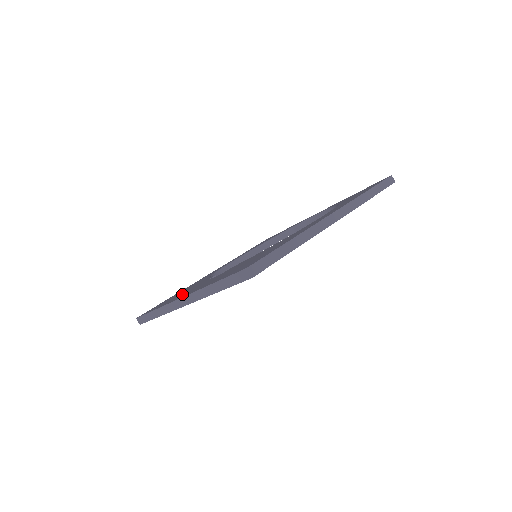
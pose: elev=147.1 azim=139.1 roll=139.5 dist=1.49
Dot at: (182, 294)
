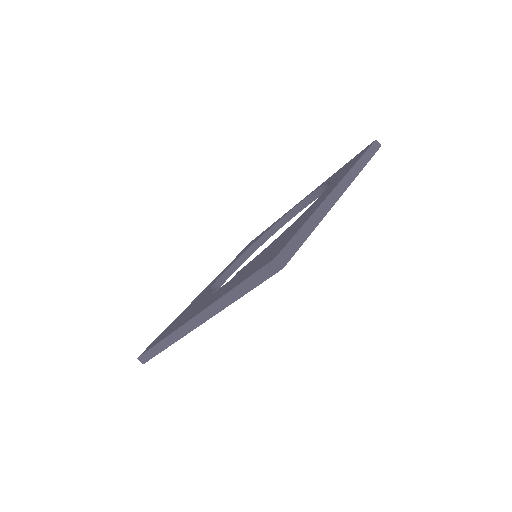
Dot at: (188, 316)
